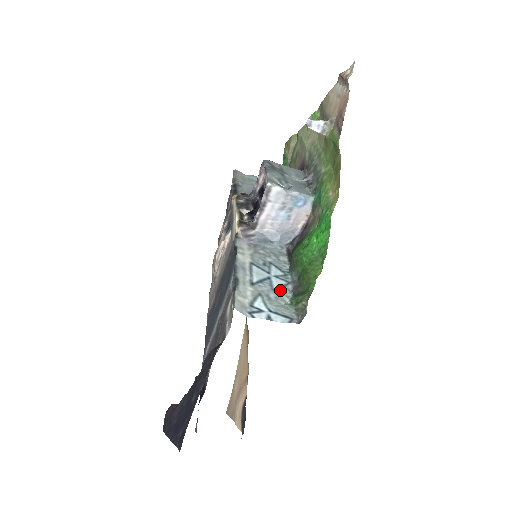
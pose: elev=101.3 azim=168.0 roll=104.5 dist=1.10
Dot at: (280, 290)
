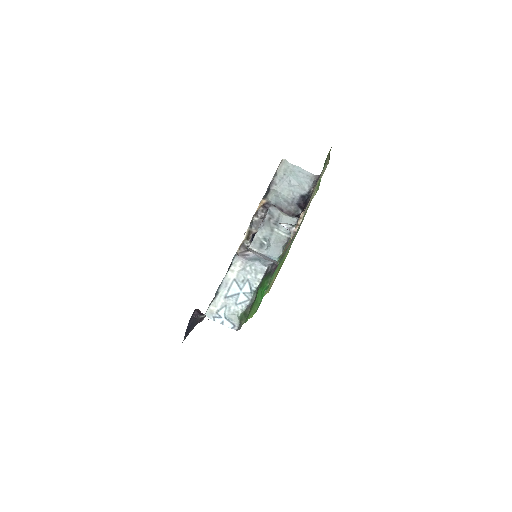
Dot at: (240, 304)
